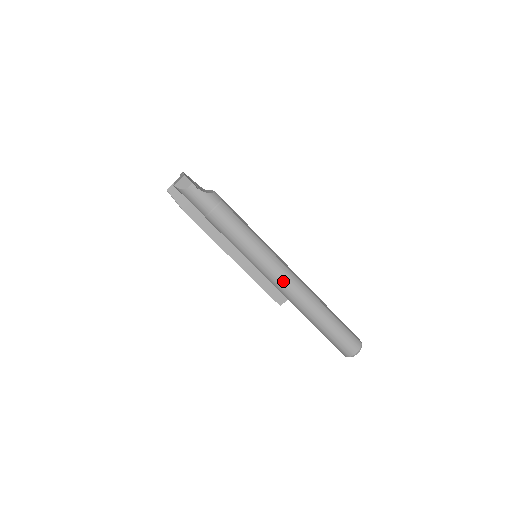
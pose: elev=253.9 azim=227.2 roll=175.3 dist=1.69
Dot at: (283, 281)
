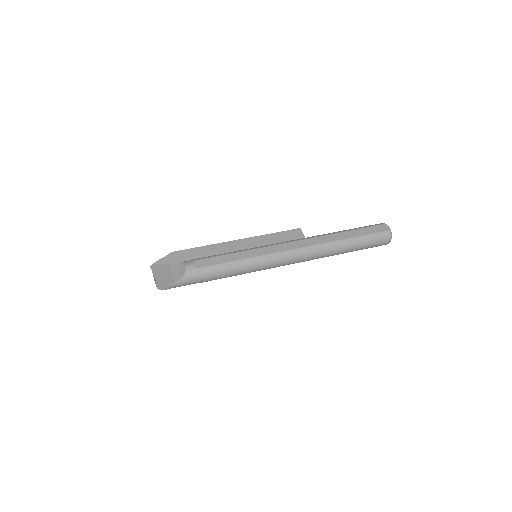
Dot at: (291, 262)
